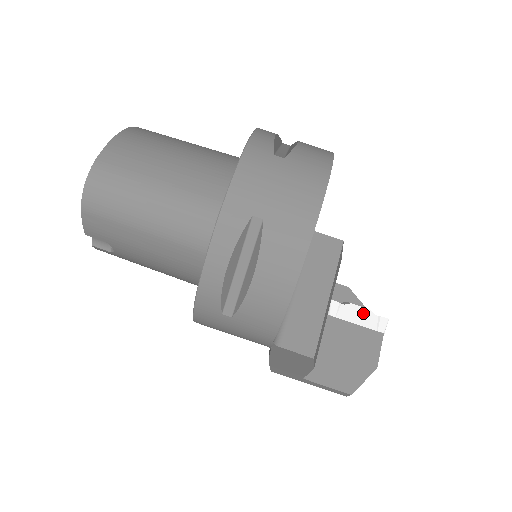
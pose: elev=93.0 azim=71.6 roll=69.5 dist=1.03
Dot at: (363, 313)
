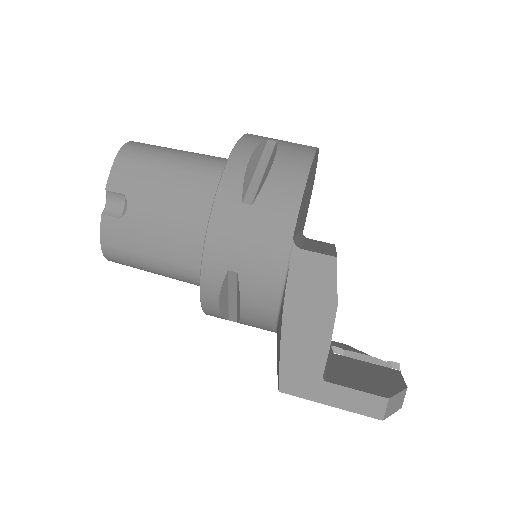
Dot at: (370, 358)
